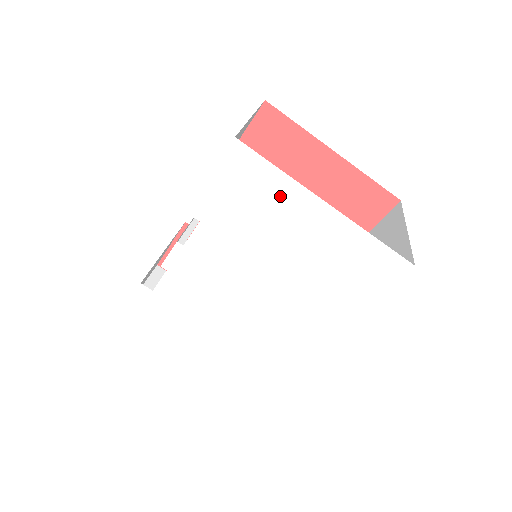
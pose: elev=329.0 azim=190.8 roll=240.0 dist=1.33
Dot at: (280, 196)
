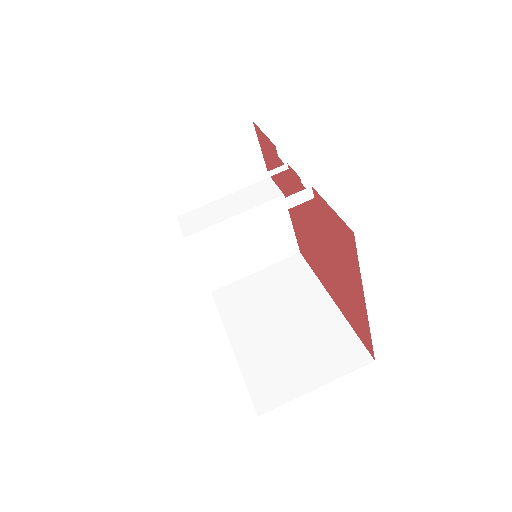
Dot at: occluded
